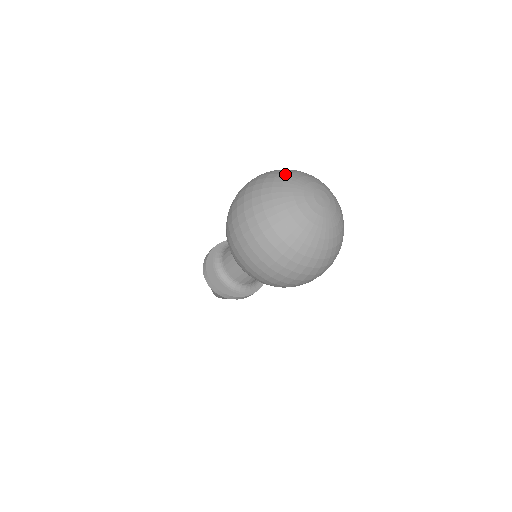
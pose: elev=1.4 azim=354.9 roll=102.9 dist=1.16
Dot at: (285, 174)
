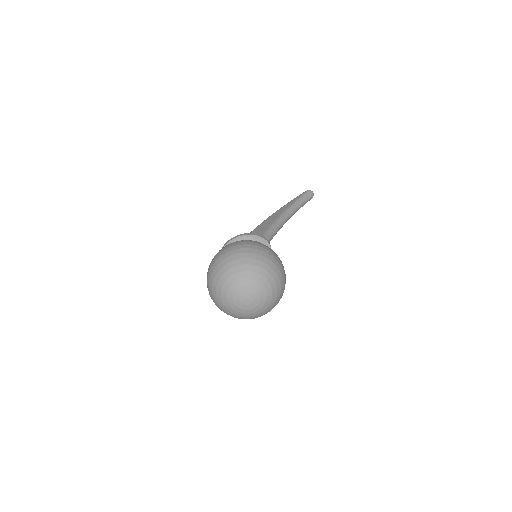
Dot at: (232, 272)
